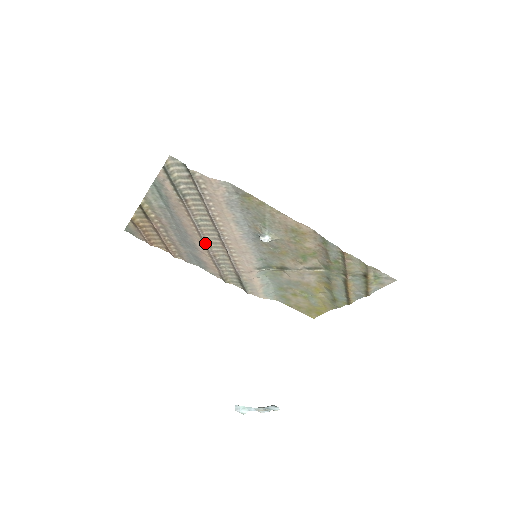
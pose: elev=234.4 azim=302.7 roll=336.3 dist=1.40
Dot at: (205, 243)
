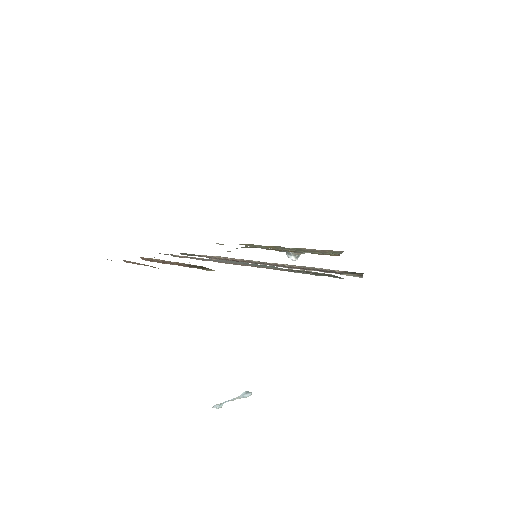
Dot at: occluded
